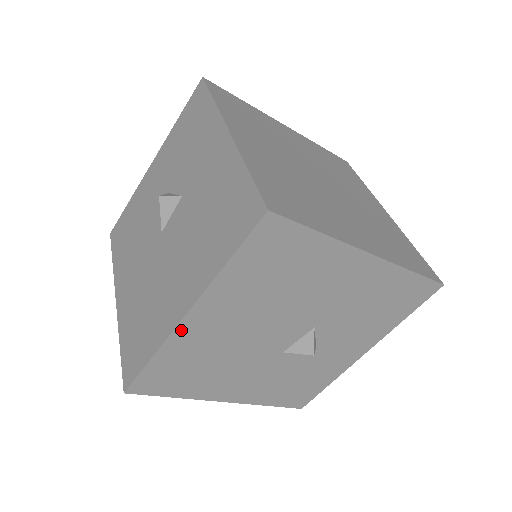
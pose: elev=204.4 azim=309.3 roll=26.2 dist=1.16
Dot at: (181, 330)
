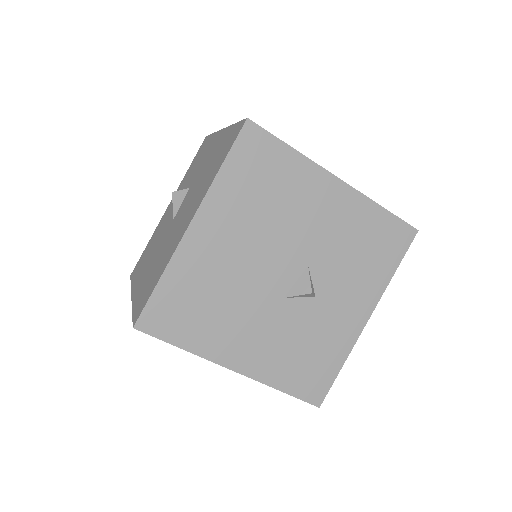
Dot at: (186, 243)
